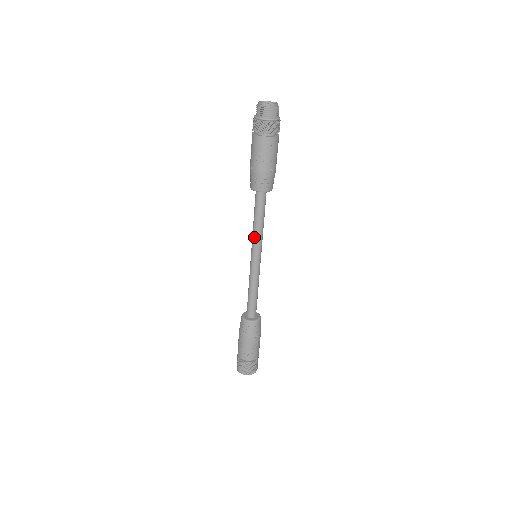
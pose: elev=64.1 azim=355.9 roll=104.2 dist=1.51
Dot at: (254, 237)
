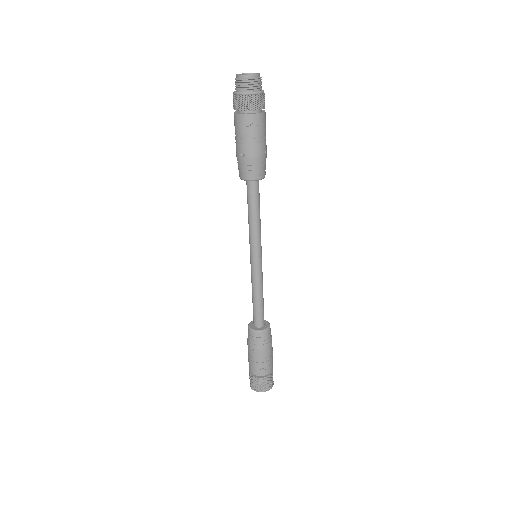
Dot at: (254, 235)
